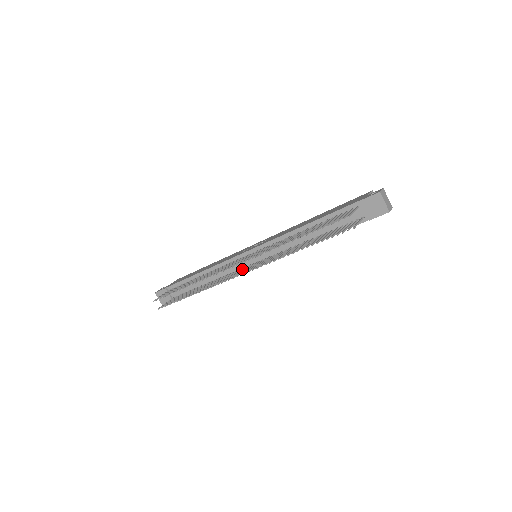
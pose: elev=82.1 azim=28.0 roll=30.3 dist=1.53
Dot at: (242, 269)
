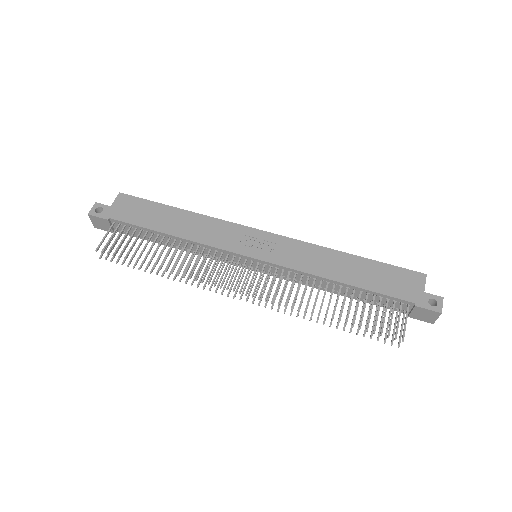
Dot at: (237, 273)
